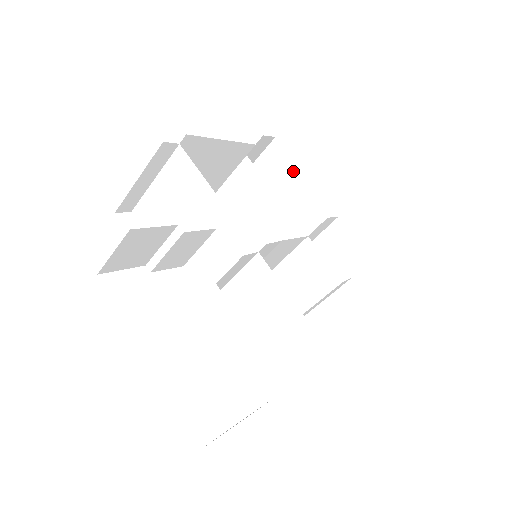
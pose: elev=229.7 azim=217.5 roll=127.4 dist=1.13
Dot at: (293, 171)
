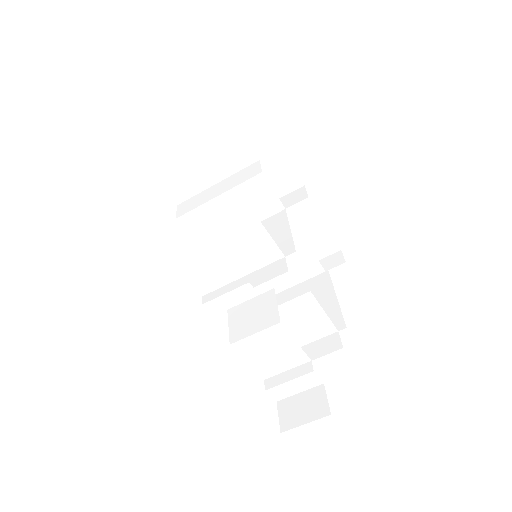
Dot at: (293, 180)
